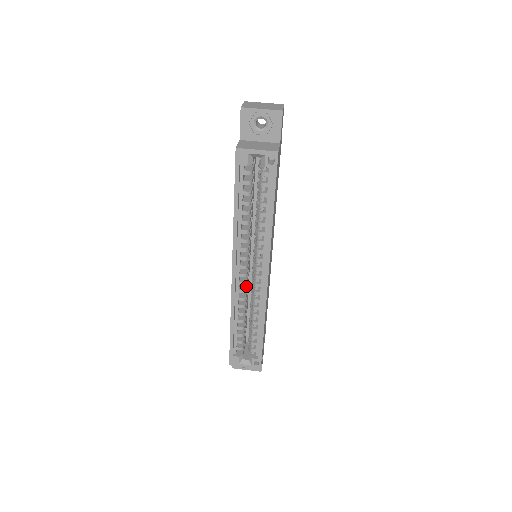
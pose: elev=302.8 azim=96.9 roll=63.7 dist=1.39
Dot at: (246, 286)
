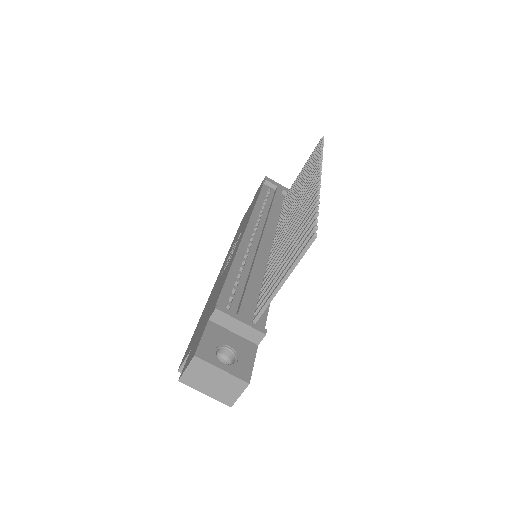
Dot at: occluded
